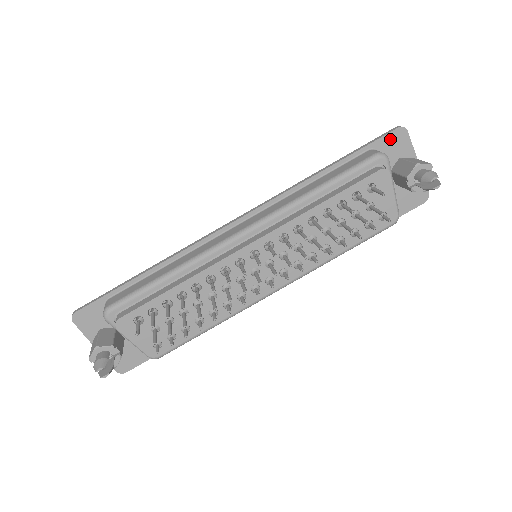
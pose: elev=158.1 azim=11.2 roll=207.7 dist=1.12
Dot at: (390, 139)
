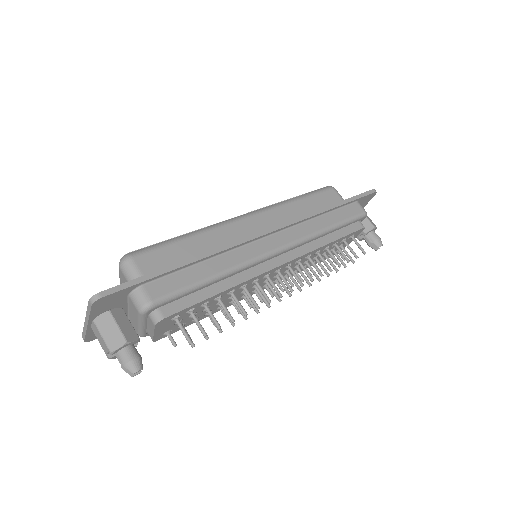
Dot at: (367, 197)
